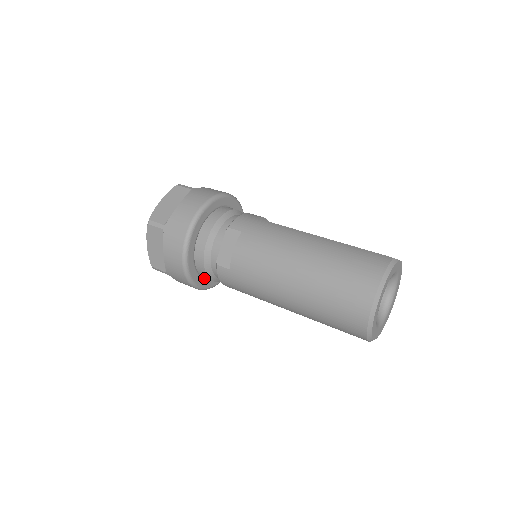
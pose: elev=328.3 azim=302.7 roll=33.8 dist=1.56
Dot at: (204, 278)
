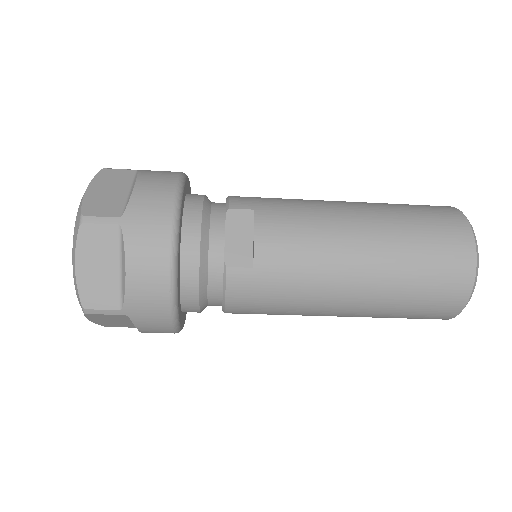
Dot at: occluded
